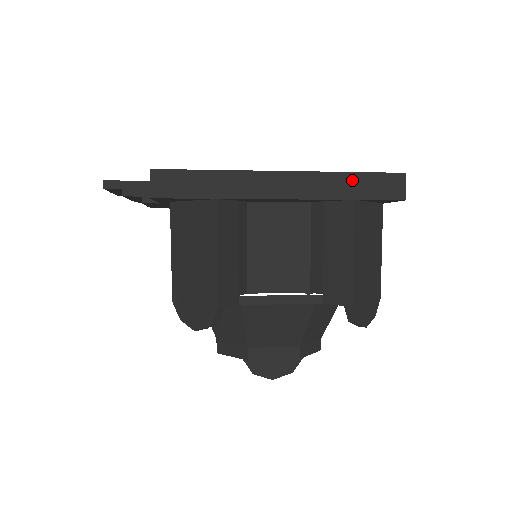
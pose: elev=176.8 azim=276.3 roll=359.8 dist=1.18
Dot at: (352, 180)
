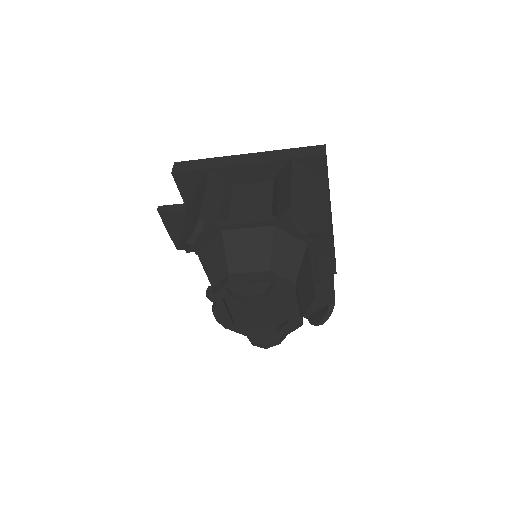
Dot at: (290, 152)
